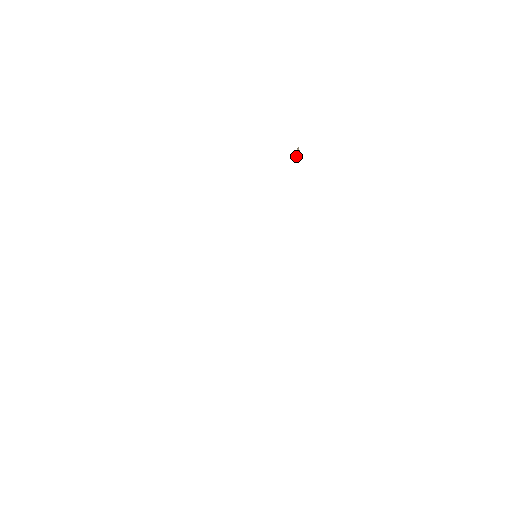
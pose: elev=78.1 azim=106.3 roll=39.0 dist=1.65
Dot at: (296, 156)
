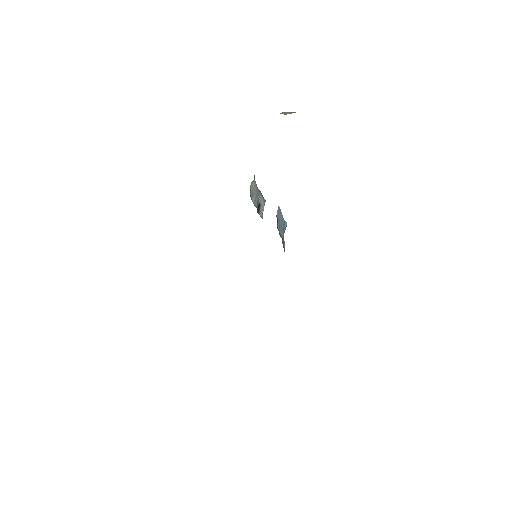
Dot at: (290, 113)
